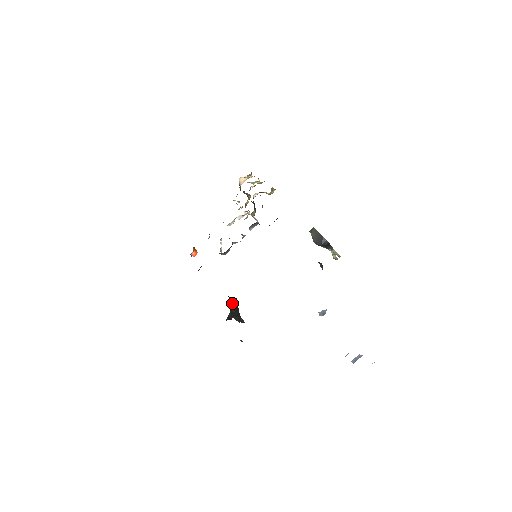
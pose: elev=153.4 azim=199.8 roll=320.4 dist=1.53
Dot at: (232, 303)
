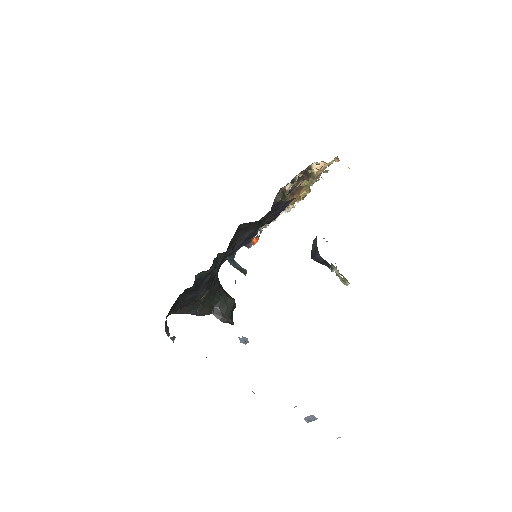
Dot at: (222, 300)
